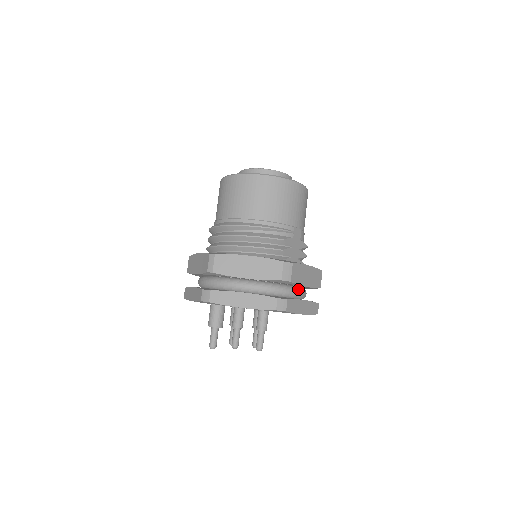
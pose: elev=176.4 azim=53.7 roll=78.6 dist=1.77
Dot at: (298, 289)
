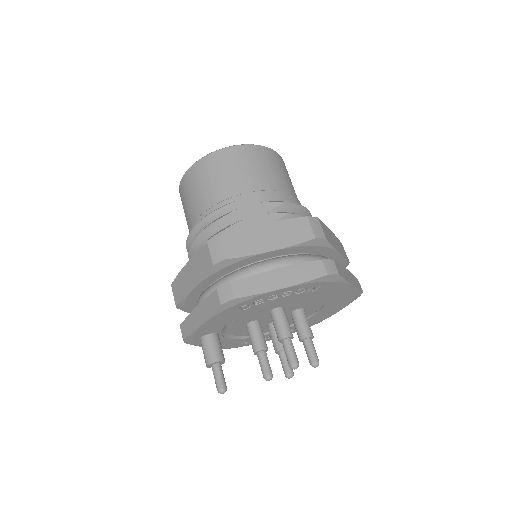
Dot at: (270, 261)
